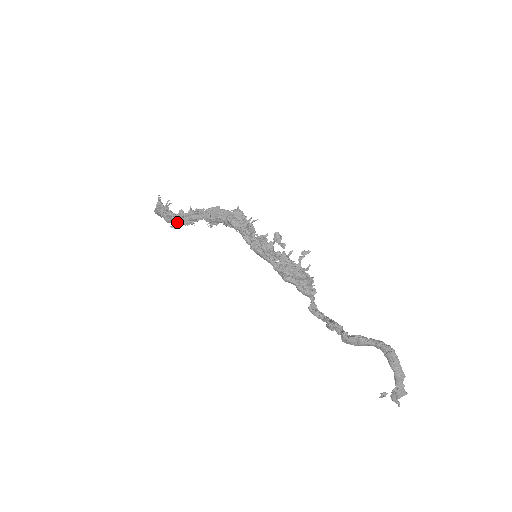
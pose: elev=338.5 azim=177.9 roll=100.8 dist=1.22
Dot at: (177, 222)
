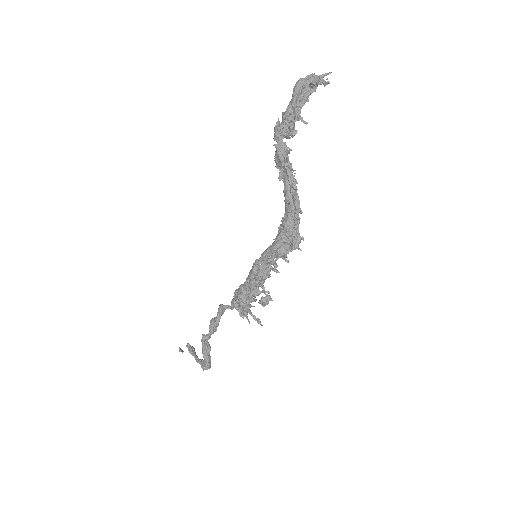
Dot at: (279, 142)
